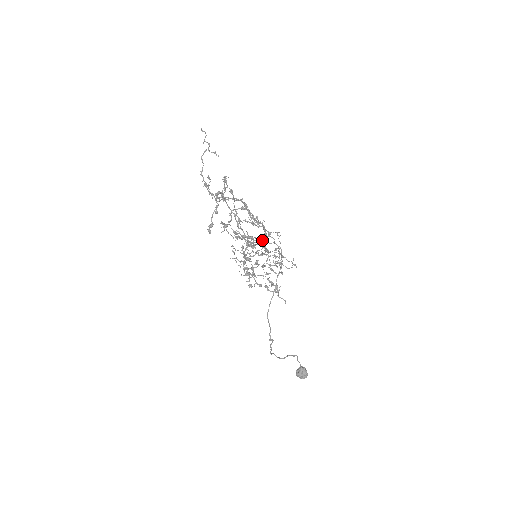
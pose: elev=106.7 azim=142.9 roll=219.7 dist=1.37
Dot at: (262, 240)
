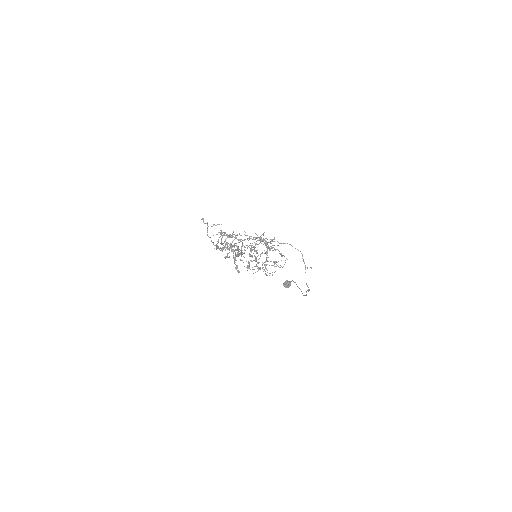
Dot at: occluded
